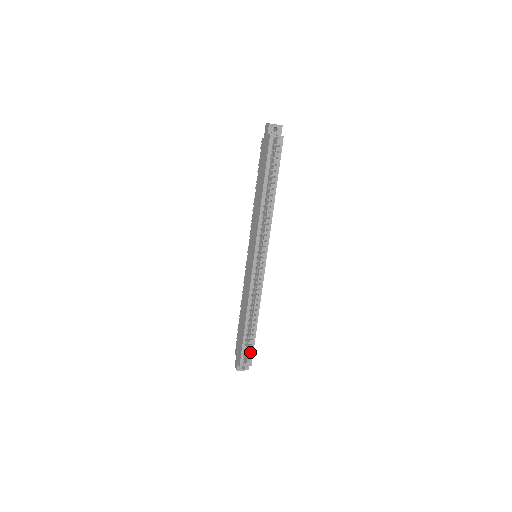
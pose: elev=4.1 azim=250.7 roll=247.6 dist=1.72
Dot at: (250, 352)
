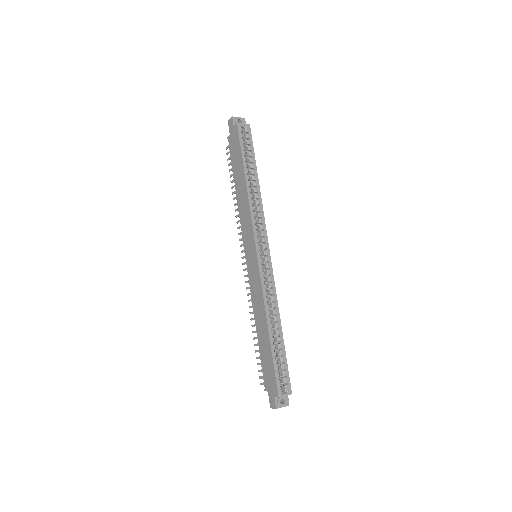
Dot at: (285, 374)
